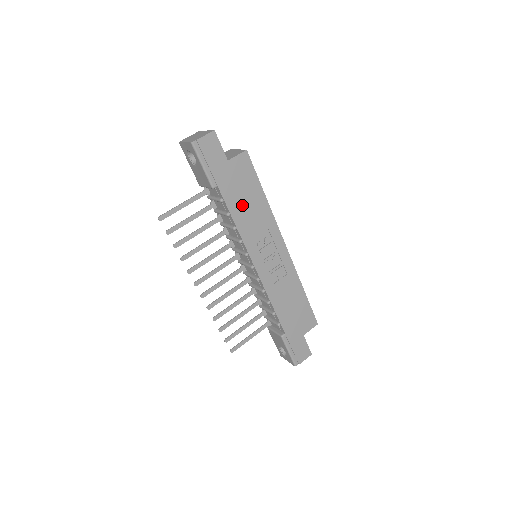
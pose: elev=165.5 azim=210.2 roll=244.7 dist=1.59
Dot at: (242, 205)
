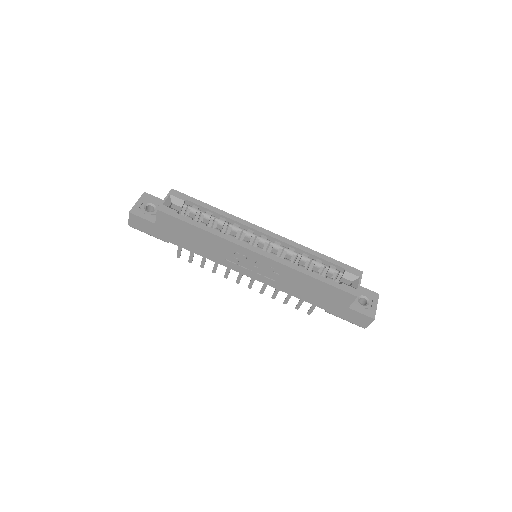
Dot at: (194, 244)
